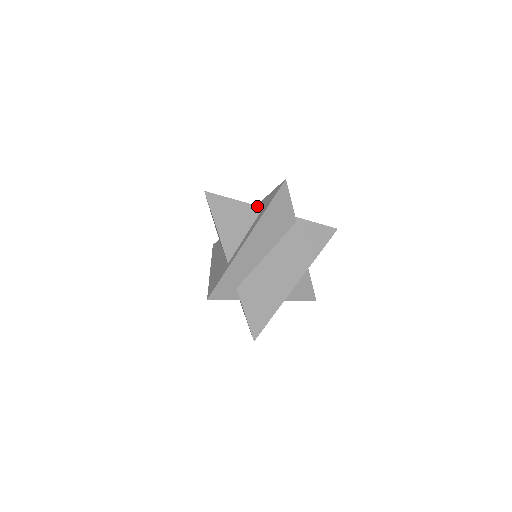
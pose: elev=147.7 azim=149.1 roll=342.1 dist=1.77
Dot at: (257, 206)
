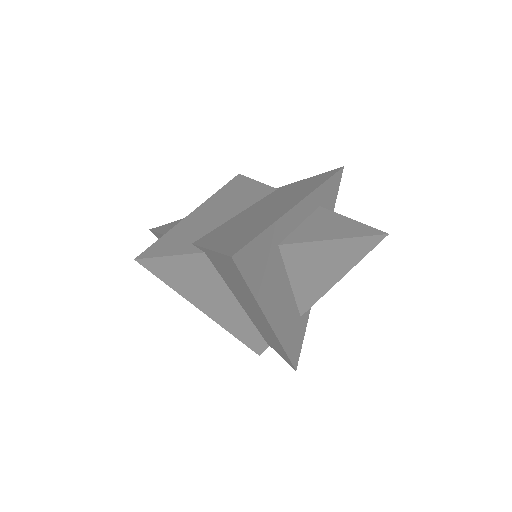
Dot at: occluded
